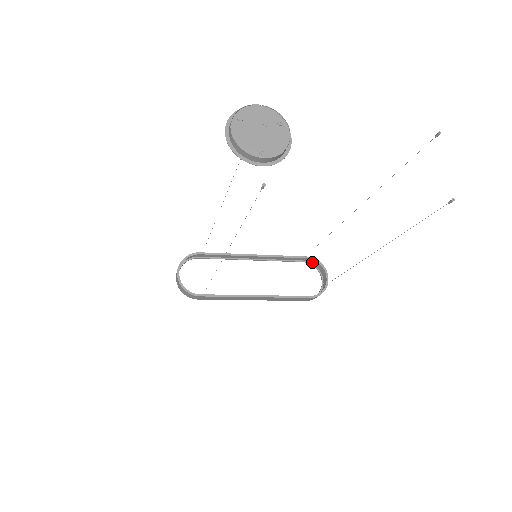
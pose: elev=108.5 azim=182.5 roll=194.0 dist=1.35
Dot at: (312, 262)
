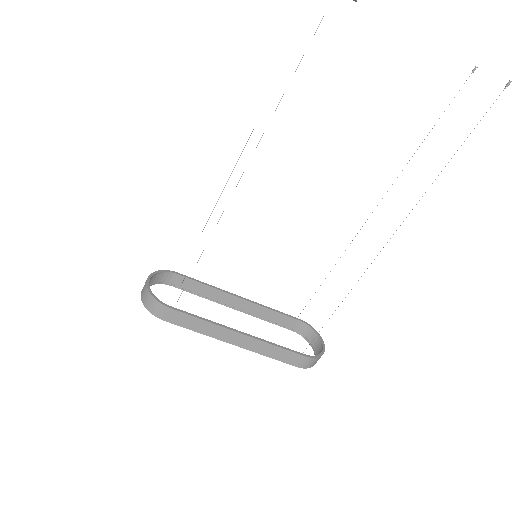
Dot at: (303, 333)
